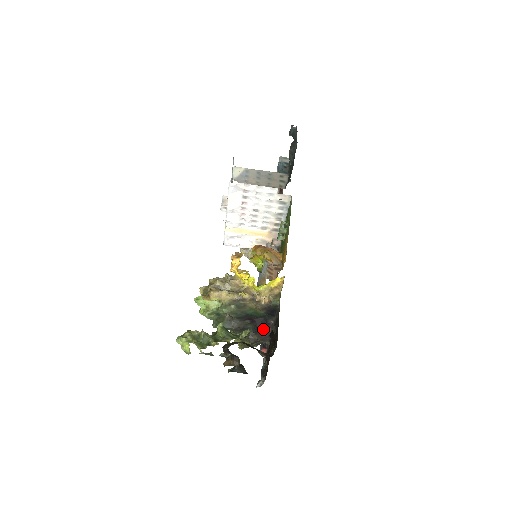
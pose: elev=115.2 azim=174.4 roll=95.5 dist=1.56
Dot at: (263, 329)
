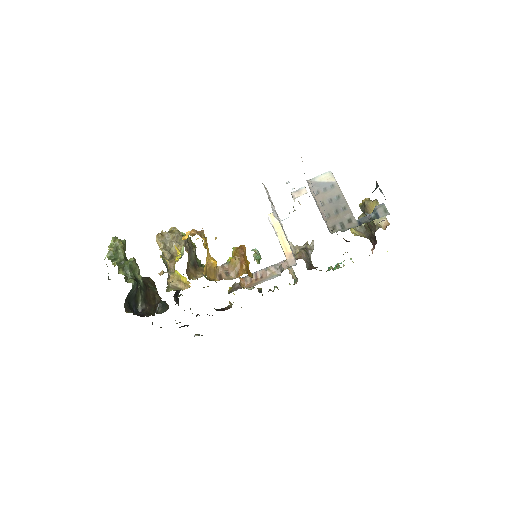
Dot at: occluded
